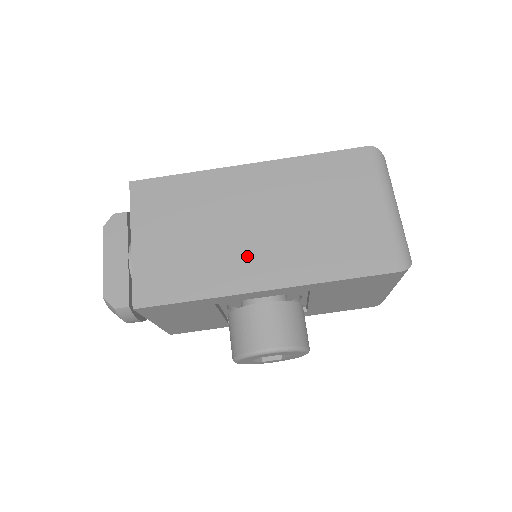
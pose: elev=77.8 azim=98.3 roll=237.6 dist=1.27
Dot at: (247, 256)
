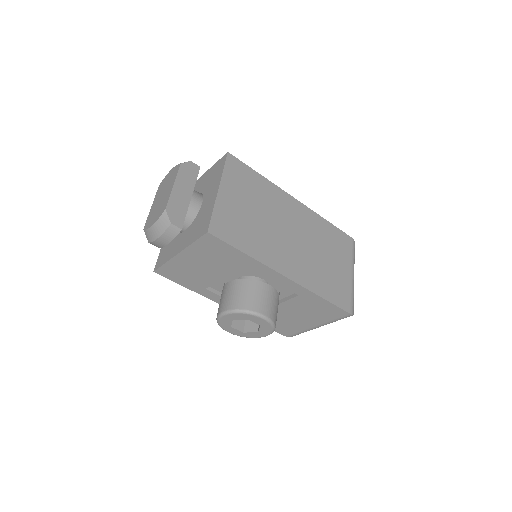
Dot at: (282, 250)
